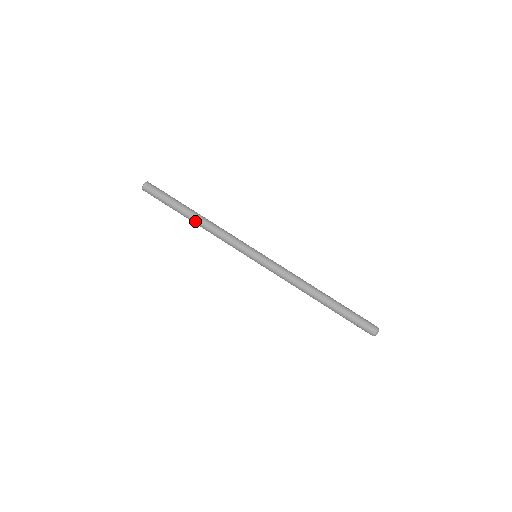
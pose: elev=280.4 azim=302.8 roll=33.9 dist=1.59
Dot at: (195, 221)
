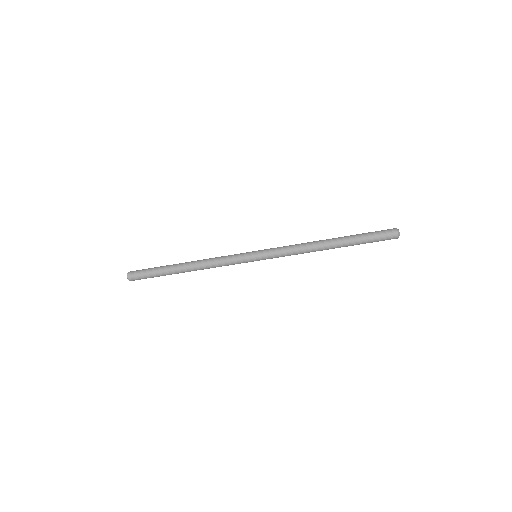
Dot at: (188, 271)
